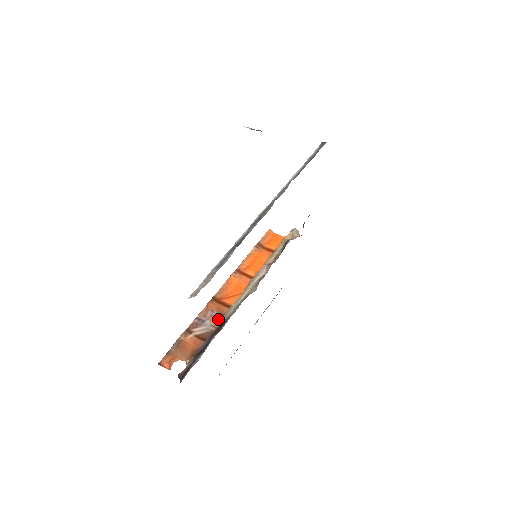
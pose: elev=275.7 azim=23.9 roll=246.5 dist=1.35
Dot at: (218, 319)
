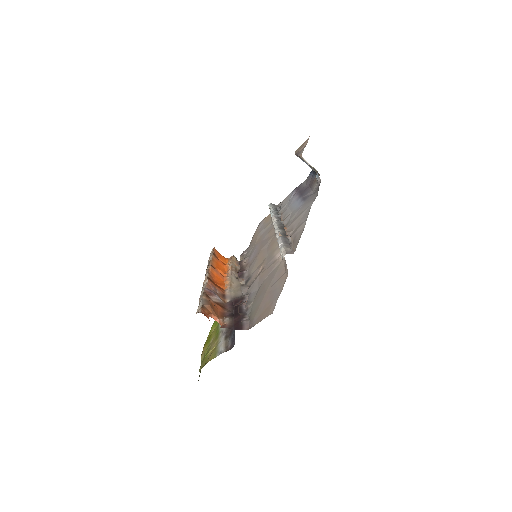
Dot at: (222, 296)
